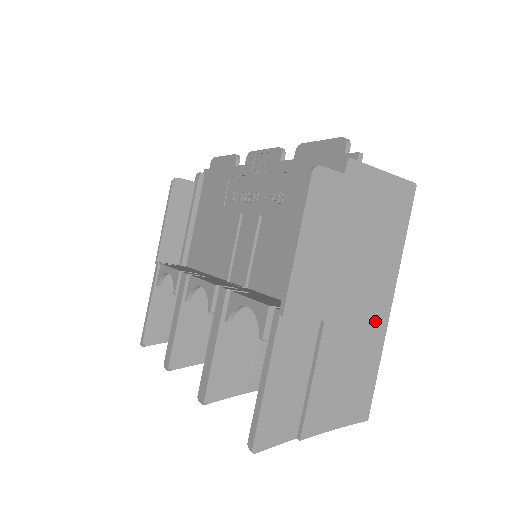
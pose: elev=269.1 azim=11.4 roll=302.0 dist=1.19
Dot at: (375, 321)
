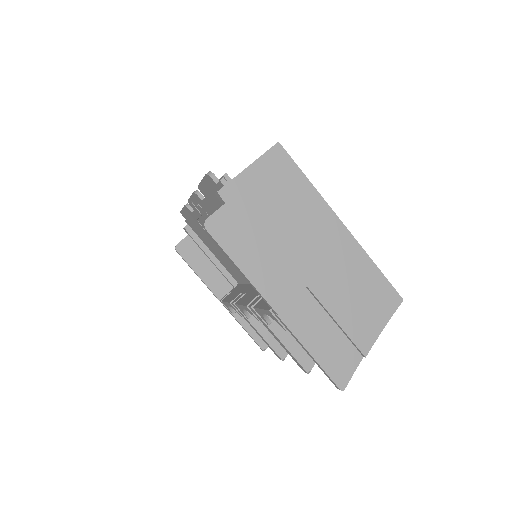
Dot at: (343, 247)
